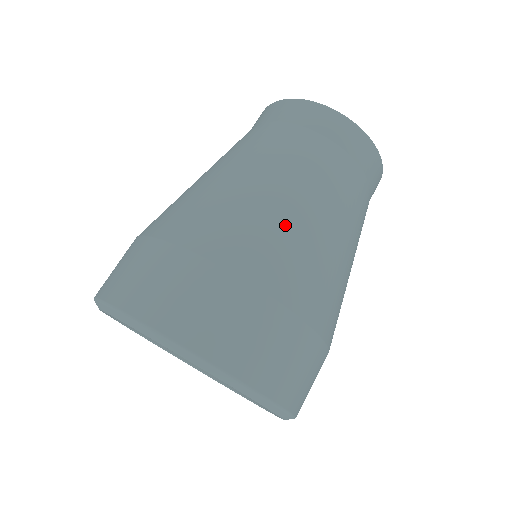
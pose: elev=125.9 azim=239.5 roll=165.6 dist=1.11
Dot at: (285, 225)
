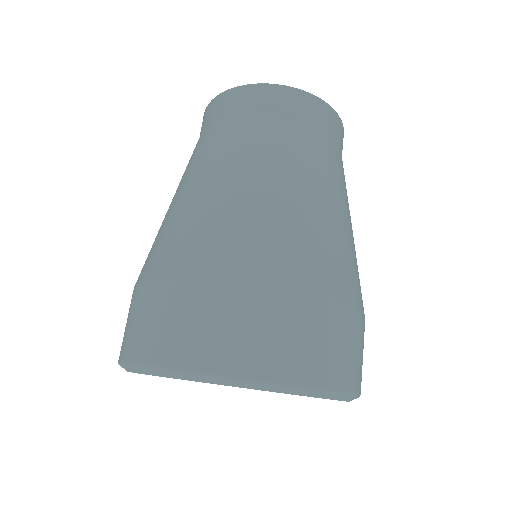
Dot at: (276, 216)
